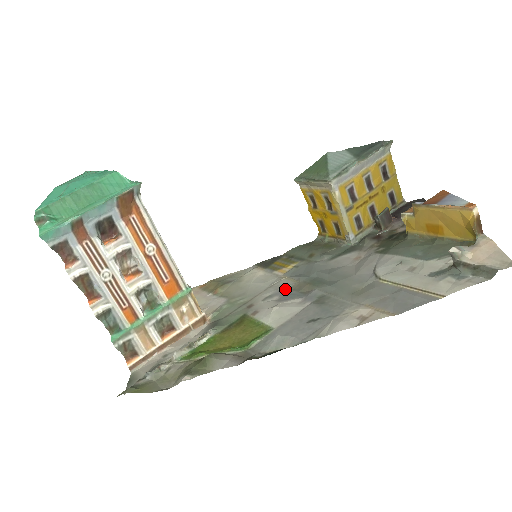
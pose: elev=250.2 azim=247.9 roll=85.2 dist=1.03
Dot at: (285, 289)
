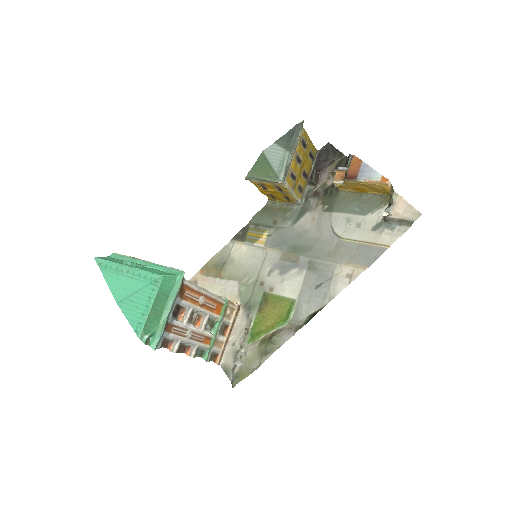
Dot at: (278, 261)
